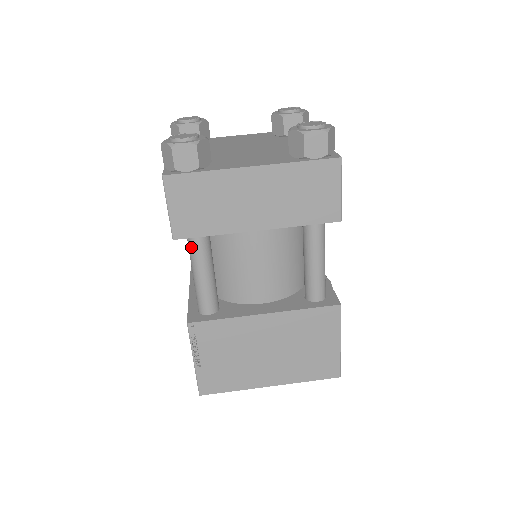
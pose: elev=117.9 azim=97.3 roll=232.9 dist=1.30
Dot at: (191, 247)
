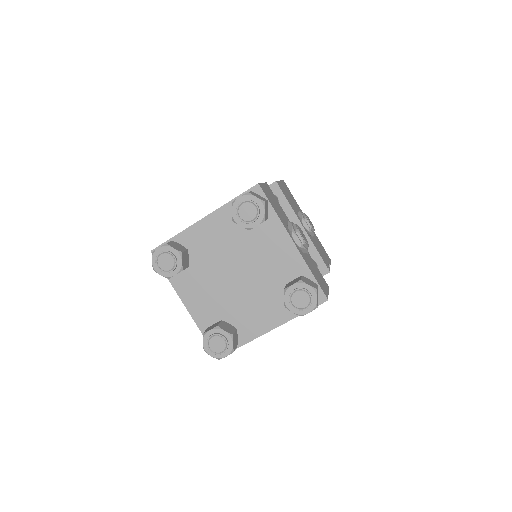
Dot at: occluded
